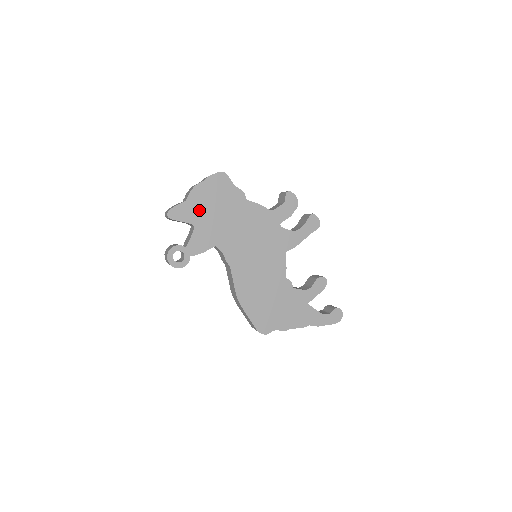
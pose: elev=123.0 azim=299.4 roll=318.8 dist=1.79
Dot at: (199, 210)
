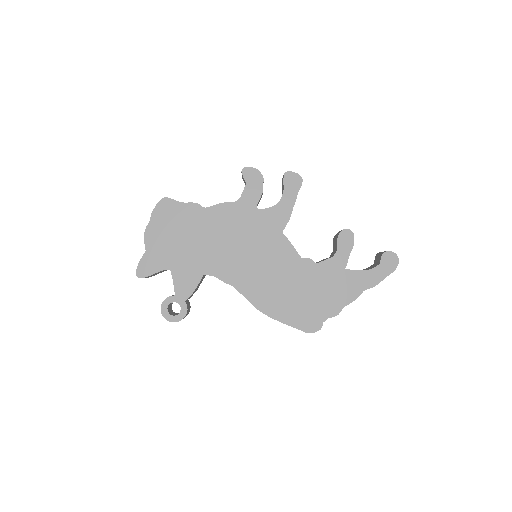
Dot at: (164, 251)
